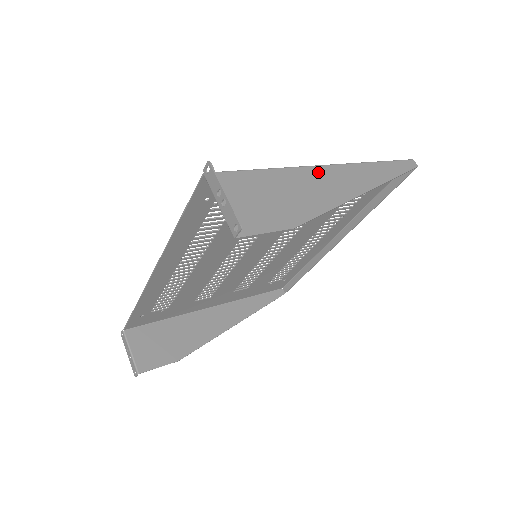
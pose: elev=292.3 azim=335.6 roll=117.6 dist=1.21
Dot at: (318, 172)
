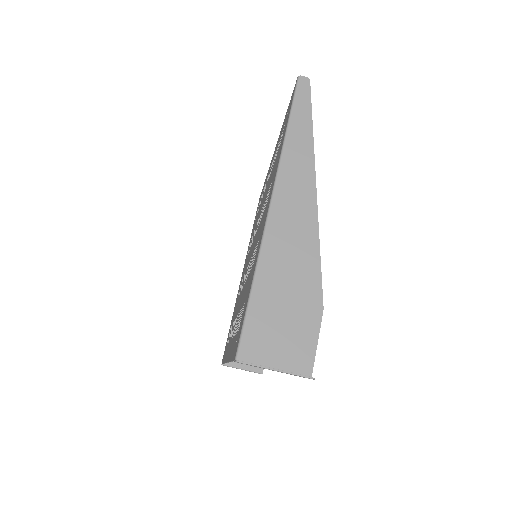
Dot at: (275, 226)
